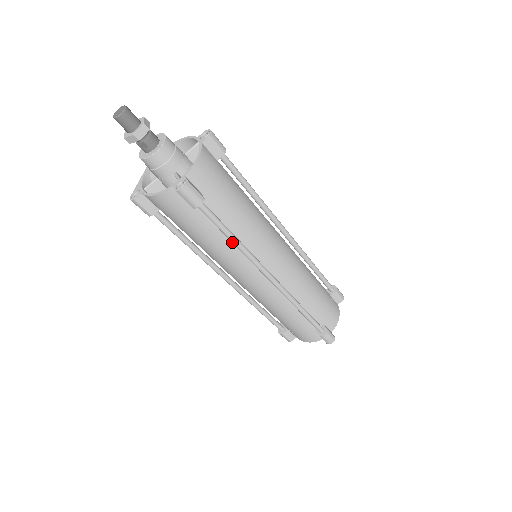
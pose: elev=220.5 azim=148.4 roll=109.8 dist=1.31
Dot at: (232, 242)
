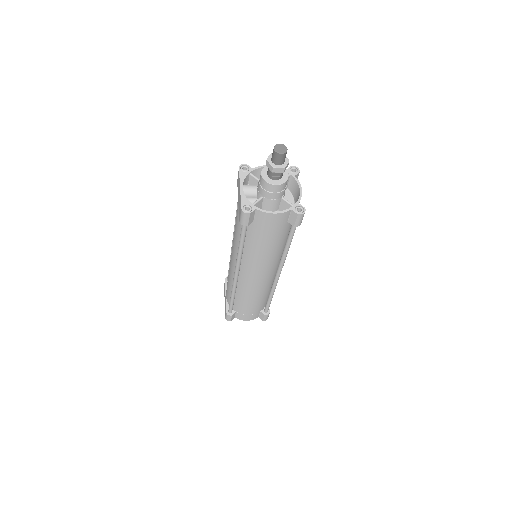
Dot at: (286, 249)
